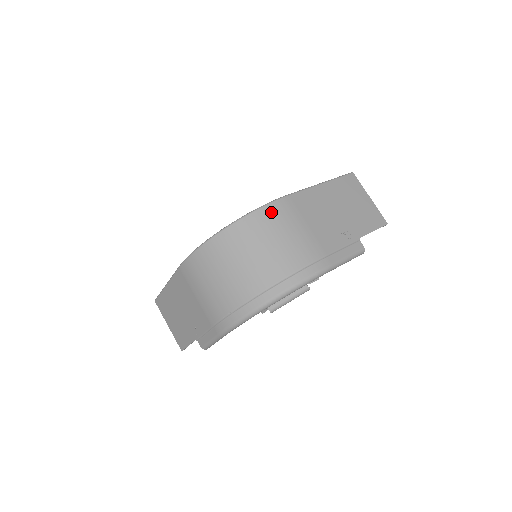
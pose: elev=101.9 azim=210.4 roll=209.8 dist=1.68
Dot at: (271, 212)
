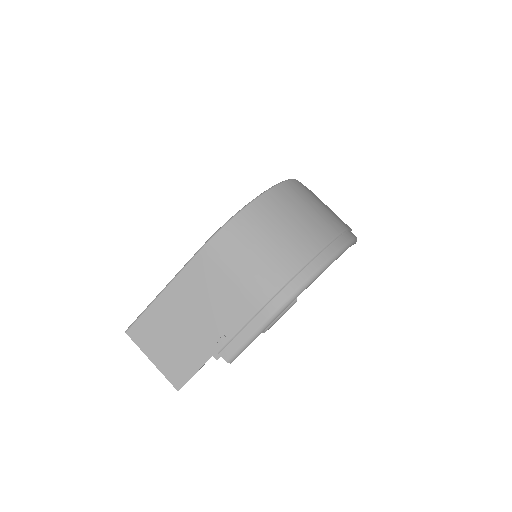
Dot at: (296, 186)
